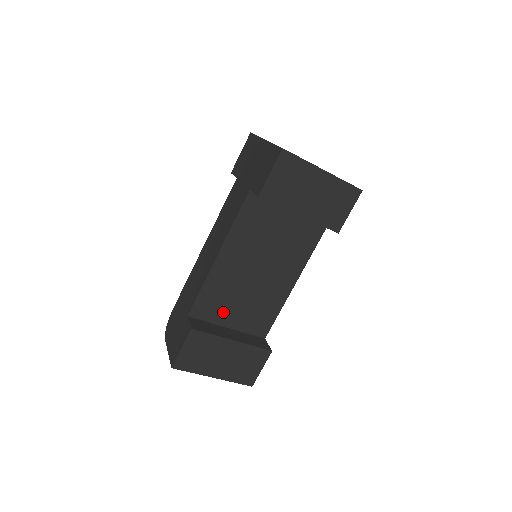
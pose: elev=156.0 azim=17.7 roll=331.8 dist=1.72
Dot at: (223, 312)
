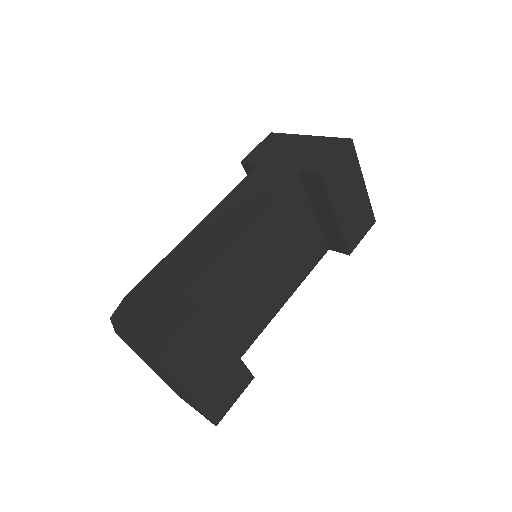
Dot at: (216, 307)
